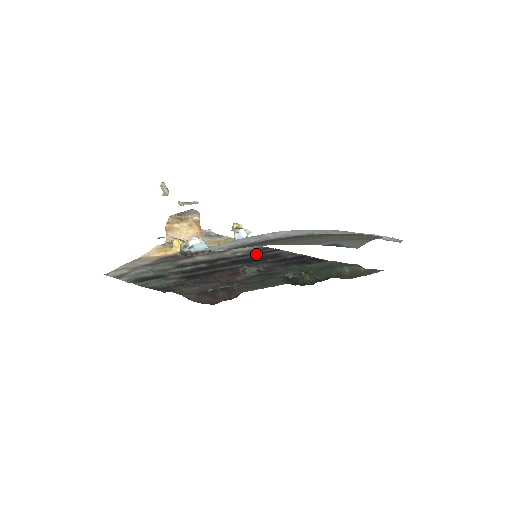
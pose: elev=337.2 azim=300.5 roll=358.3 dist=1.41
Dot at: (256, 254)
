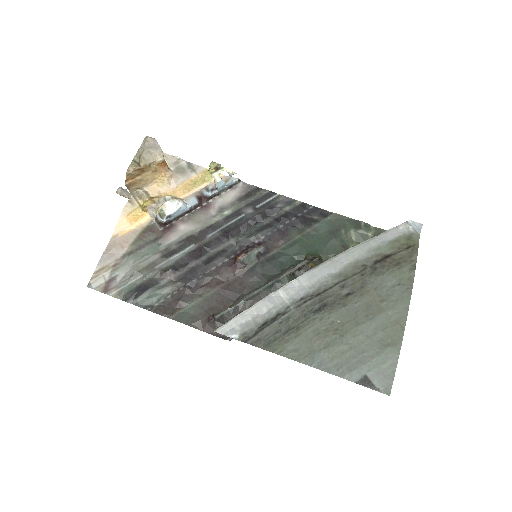
Dot at: (246, 209)
